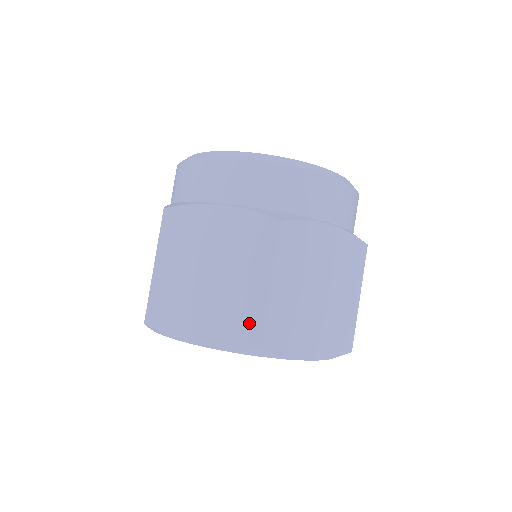
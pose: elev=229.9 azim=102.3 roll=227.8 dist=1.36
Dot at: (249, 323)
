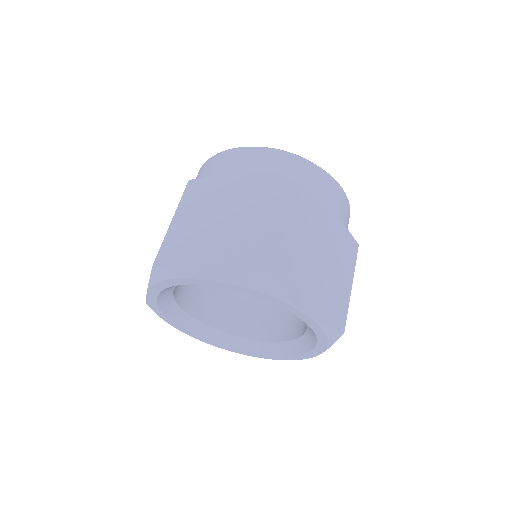
Dot at: (258, 257)
